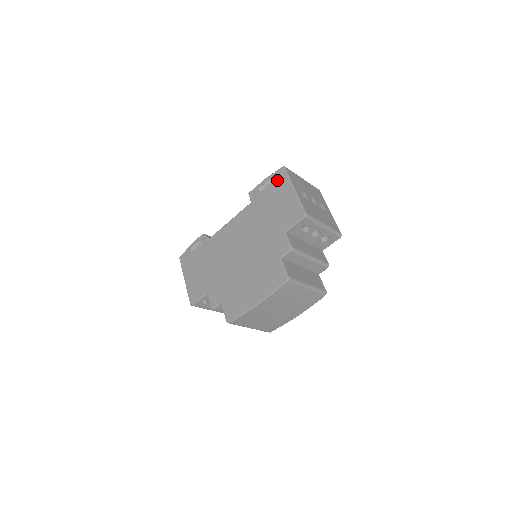
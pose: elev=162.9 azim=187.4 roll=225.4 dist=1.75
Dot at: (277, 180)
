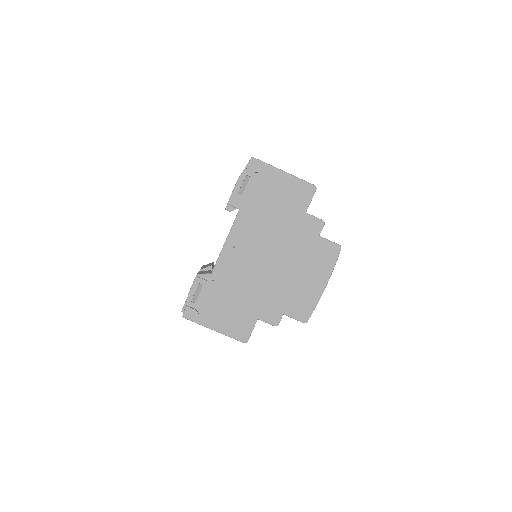
Dot at: (256, 174)
